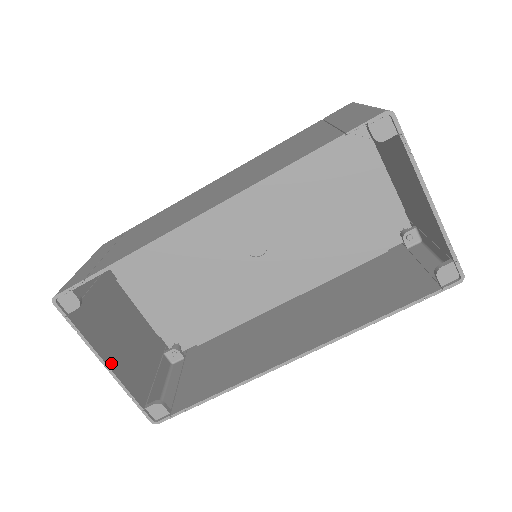
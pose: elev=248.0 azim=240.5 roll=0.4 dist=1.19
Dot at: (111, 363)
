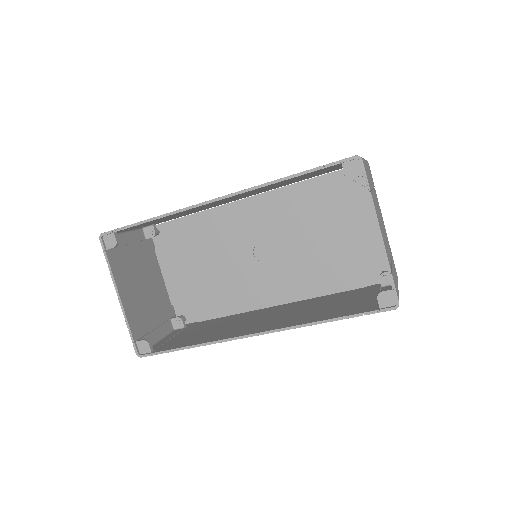
Dot at: (123, 297)
